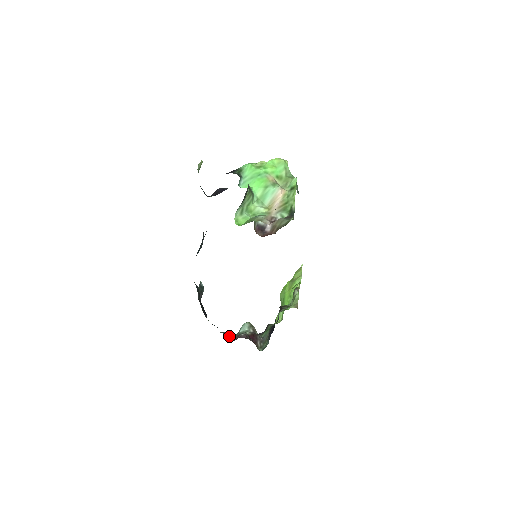
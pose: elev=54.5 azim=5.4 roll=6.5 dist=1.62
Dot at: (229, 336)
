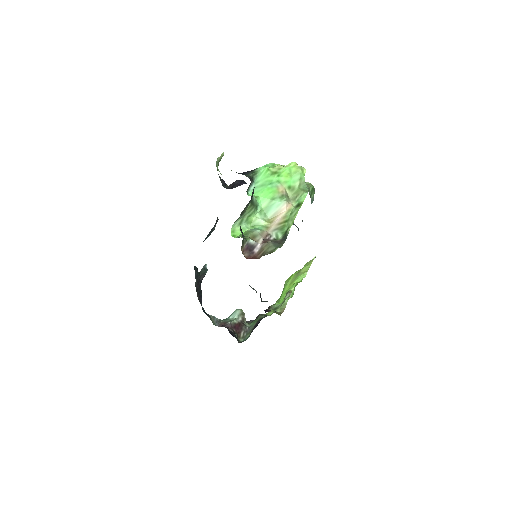
Dot at: (217, 321)
